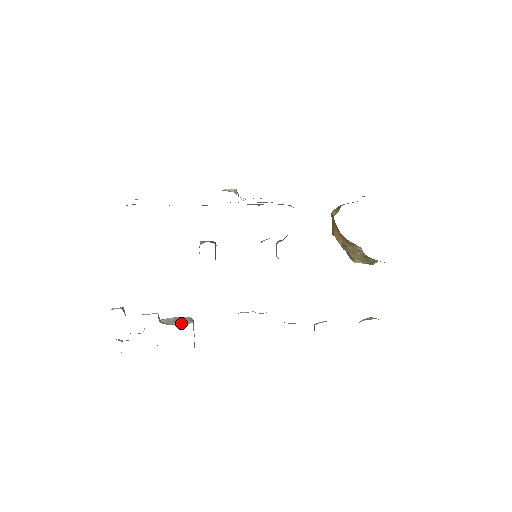
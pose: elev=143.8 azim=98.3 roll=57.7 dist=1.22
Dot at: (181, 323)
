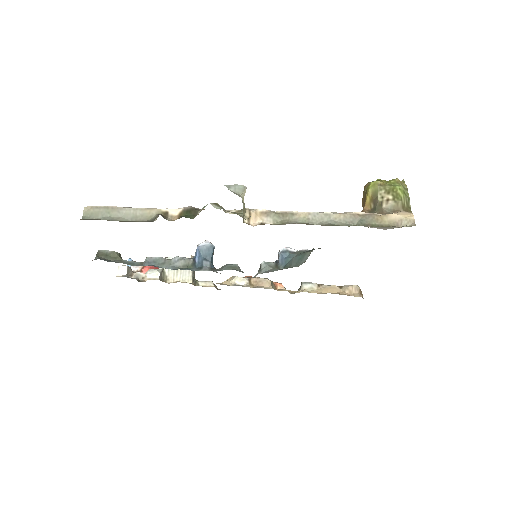
Dot at: (181, 277)
